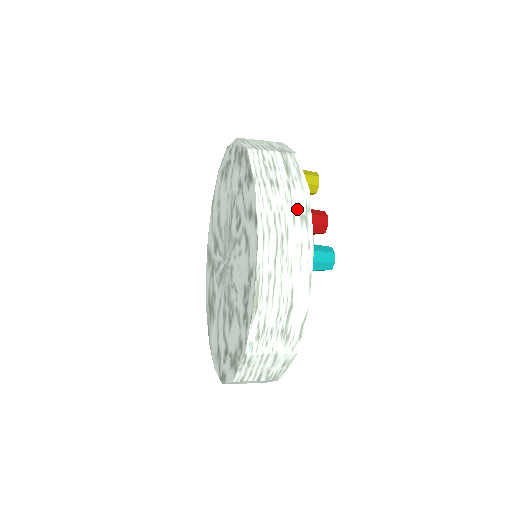
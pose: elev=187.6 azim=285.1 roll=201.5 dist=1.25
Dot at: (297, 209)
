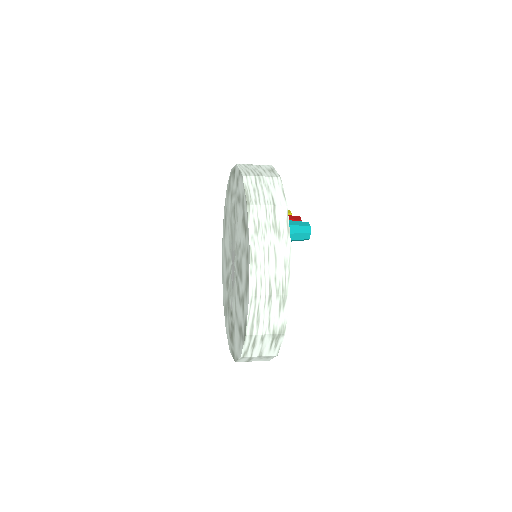
Dot at: (266, 169)
